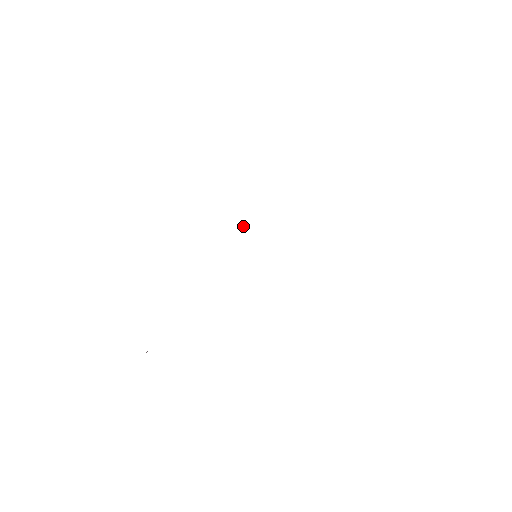
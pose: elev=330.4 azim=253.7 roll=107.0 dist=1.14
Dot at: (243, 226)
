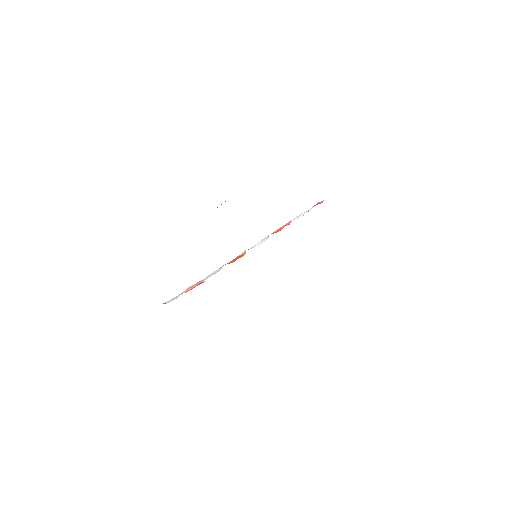
Dot at: occluded
